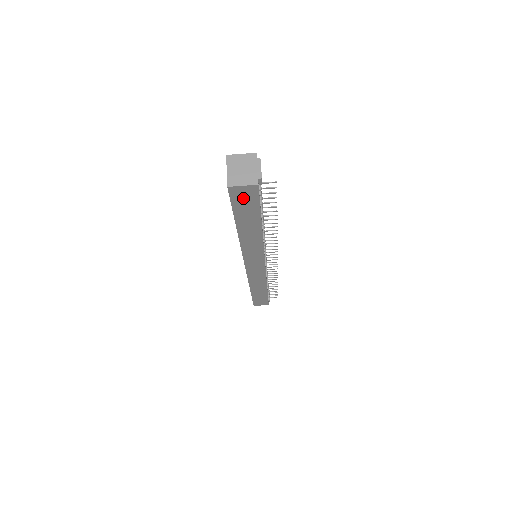
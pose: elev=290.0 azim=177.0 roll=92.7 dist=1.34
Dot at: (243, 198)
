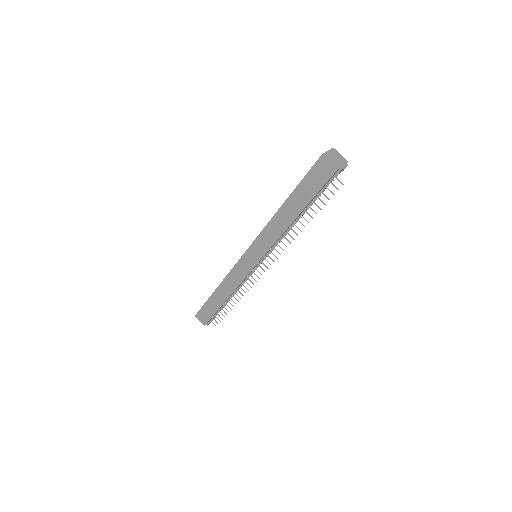
Dot at: (318, 174)
